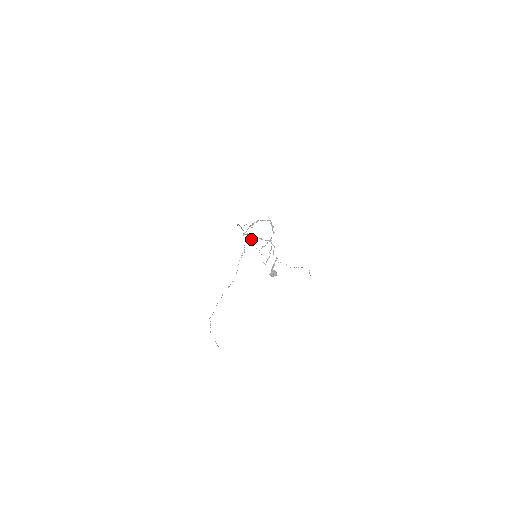
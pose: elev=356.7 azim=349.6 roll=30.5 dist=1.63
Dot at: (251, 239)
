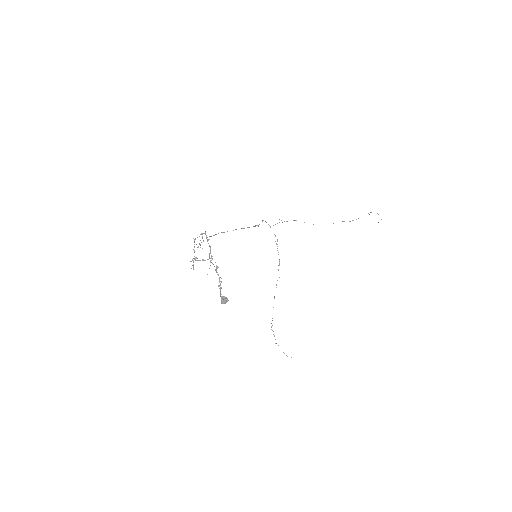
Dot at: (193, 266)
